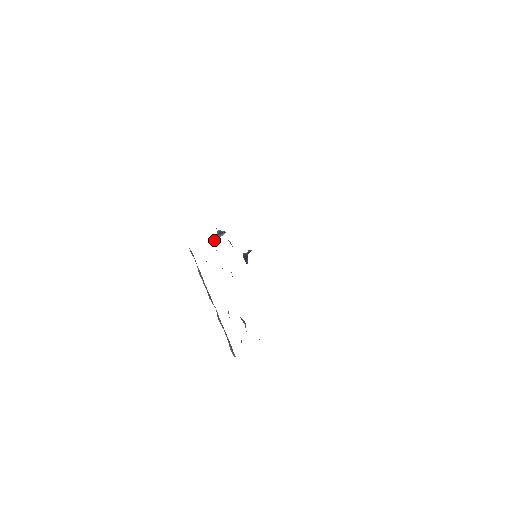
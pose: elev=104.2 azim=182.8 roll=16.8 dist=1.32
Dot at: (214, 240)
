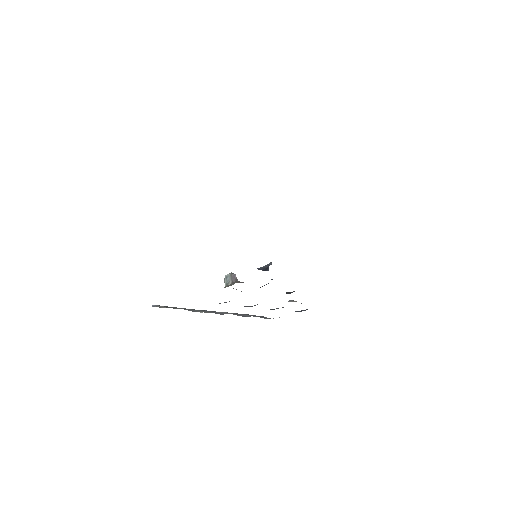
Dot at: occluded
